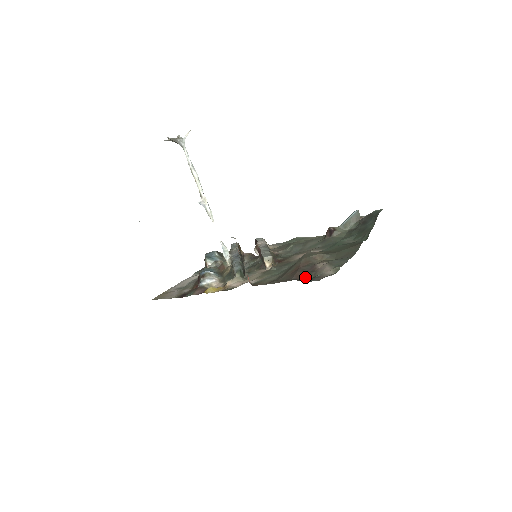
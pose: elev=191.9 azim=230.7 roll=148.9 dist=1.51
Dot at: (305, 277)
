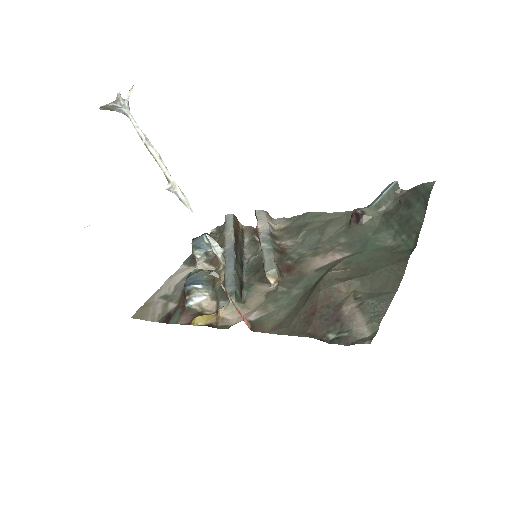
Dot at: (326, 332)
